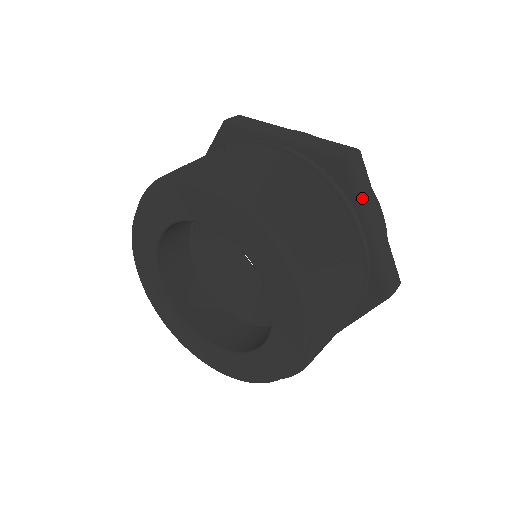
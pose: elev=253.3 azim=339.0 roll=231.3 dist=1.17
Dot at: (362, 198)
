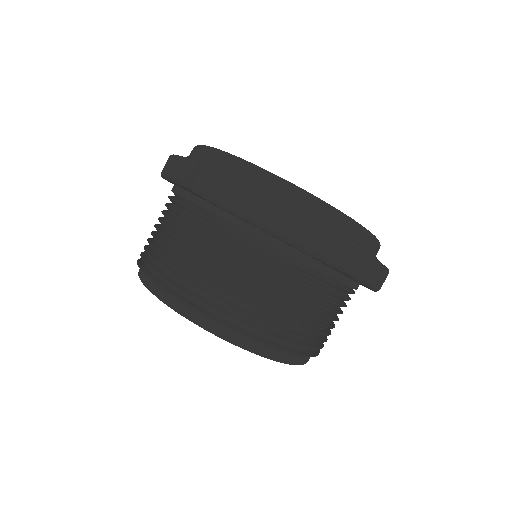
Dot at: (233, 209)
